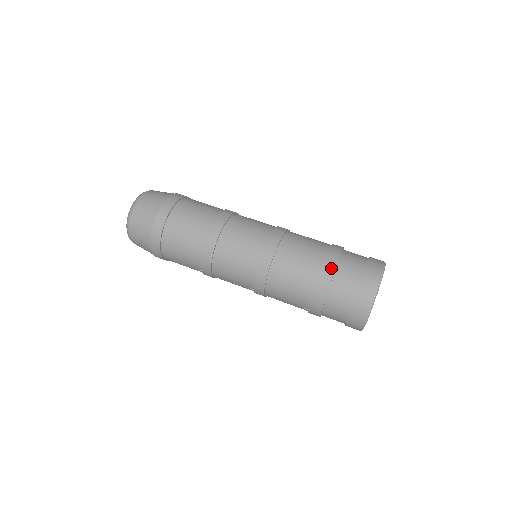
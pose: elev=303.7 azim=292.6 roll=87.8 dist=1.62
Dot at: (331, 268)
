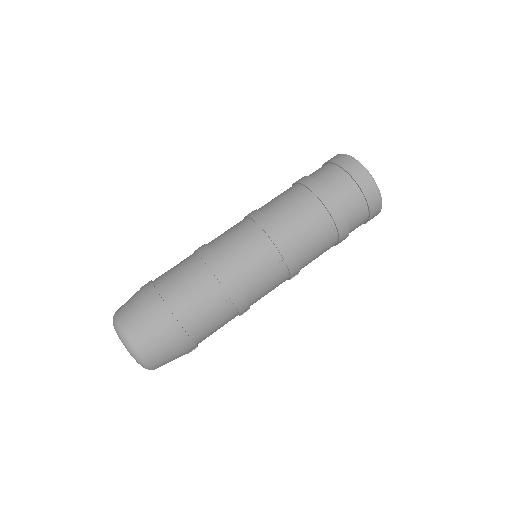
Dot at: (307, 179)
